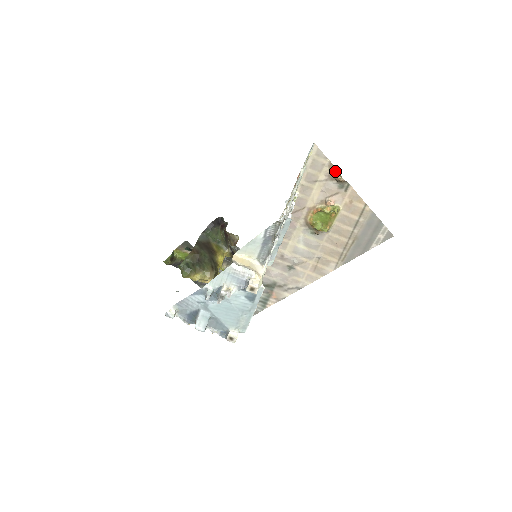
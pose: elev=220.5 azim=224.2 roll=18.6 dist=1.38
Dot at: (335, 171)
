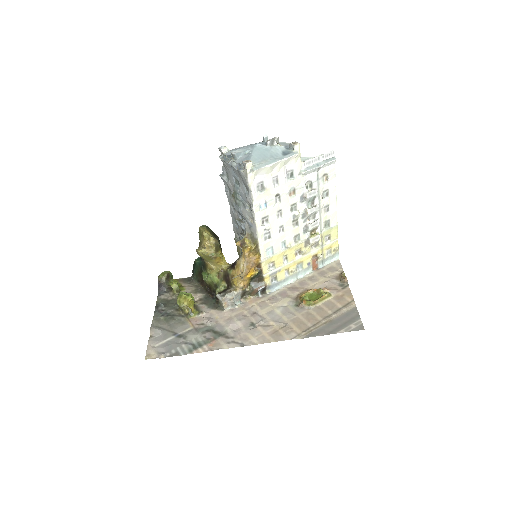
Dot at: (343, 274)
